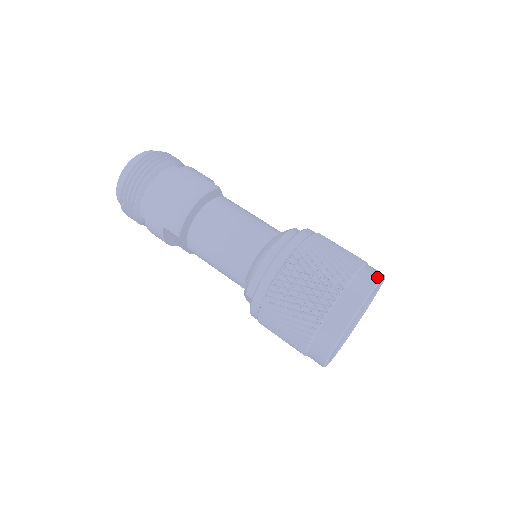
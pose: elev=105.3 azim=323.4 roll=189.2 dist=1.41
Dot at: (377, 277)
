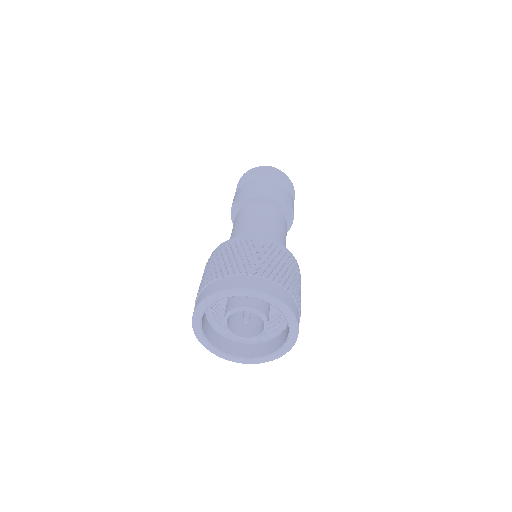
Dot at: (285, 301)
